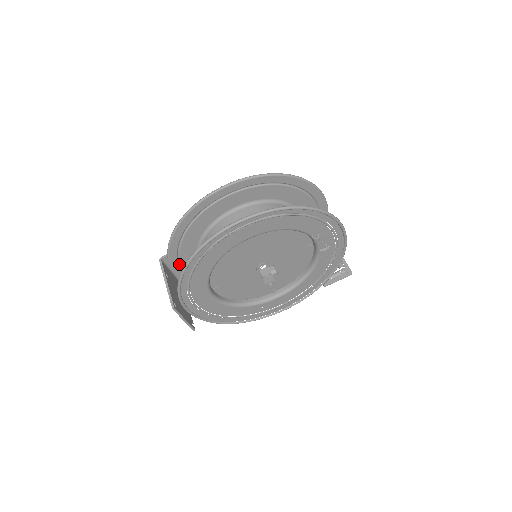
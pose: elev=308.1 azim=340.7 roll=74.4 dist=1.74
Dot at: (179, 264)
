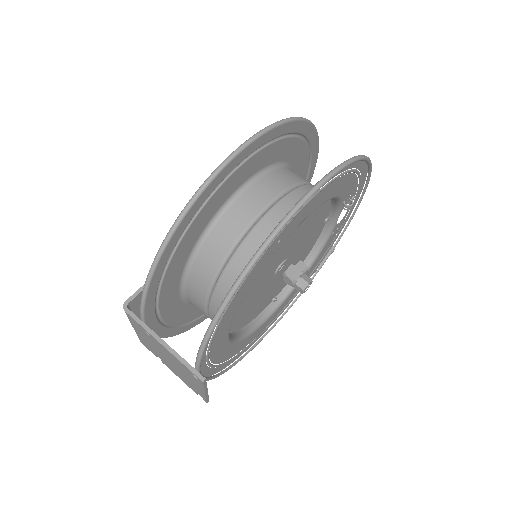
Dot at: (154, 305)
